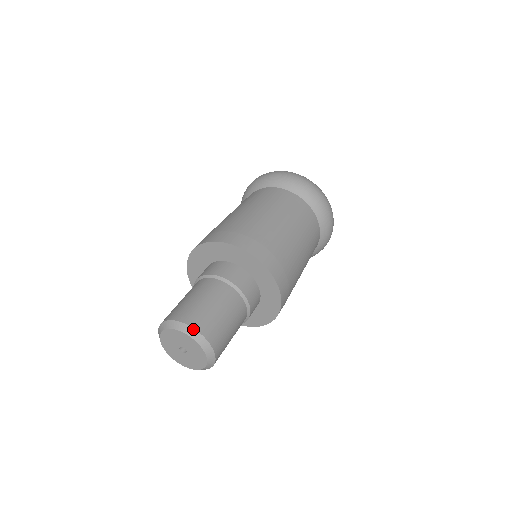
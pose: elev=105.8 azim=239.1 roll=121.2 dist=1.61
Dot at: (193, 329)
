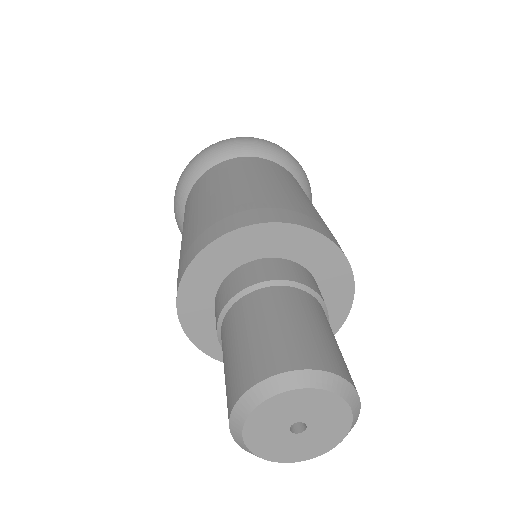
Dot at: (279, 376)
